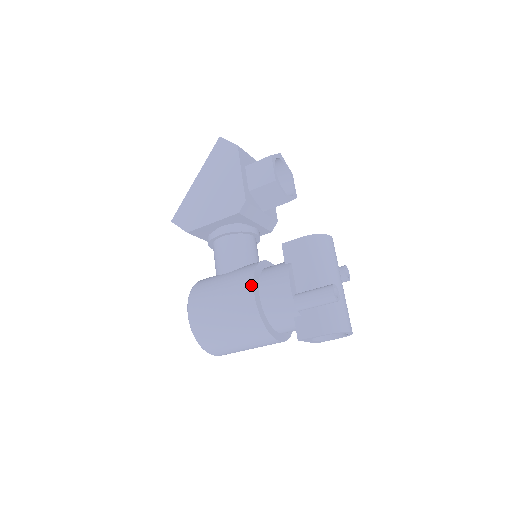
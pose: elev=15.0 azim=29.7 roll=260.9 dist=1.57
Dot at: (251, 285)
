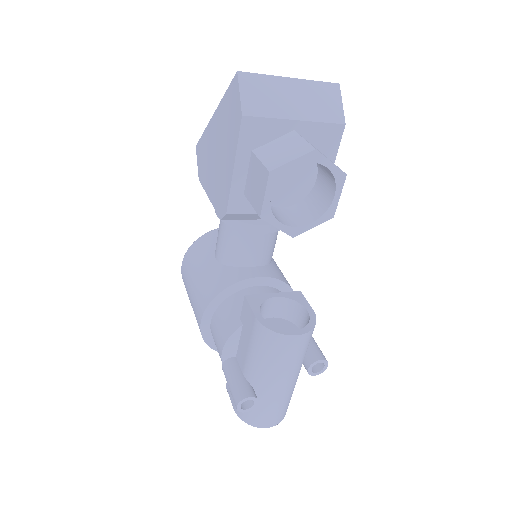
Dot at: (202, 312)
